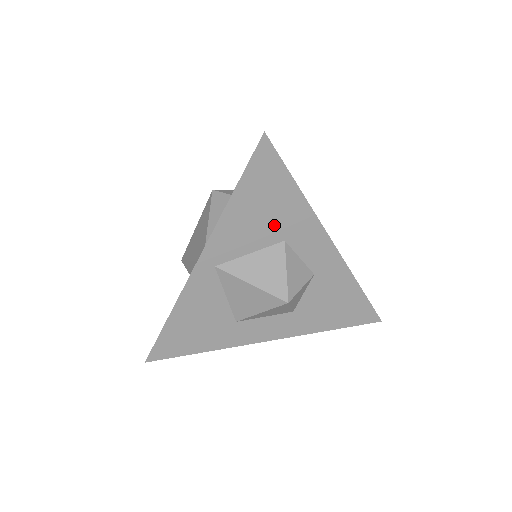
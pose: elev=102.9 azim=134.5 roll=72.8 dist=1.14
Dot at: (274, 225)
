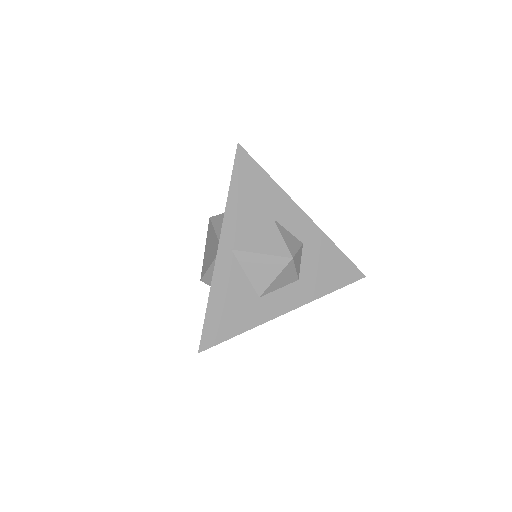
Dot at: (263, 208)
